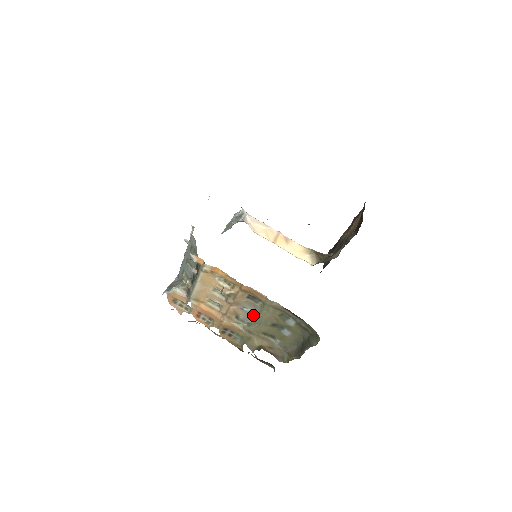
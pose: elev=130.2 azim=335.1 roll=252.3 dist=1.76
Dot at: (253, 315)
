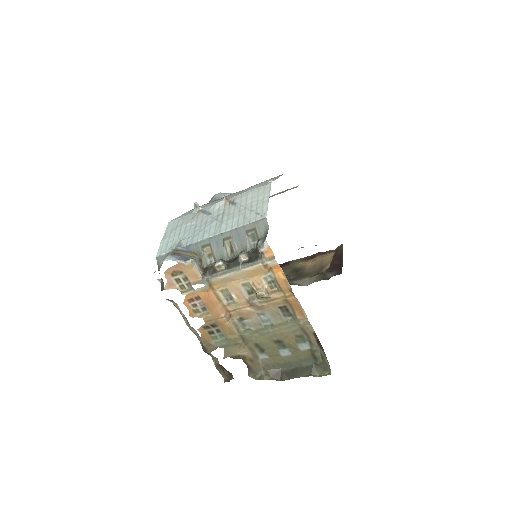
Dot at: (265, 324)
